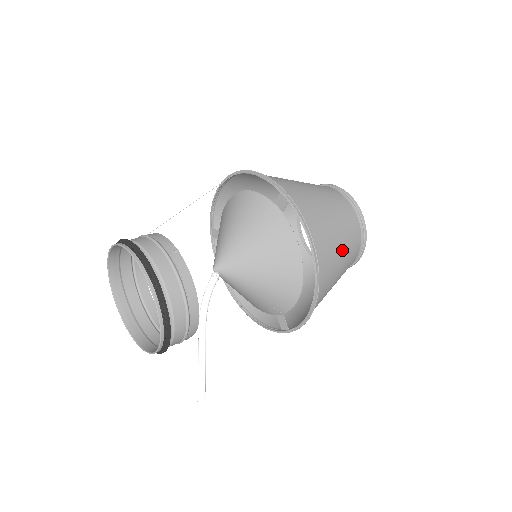
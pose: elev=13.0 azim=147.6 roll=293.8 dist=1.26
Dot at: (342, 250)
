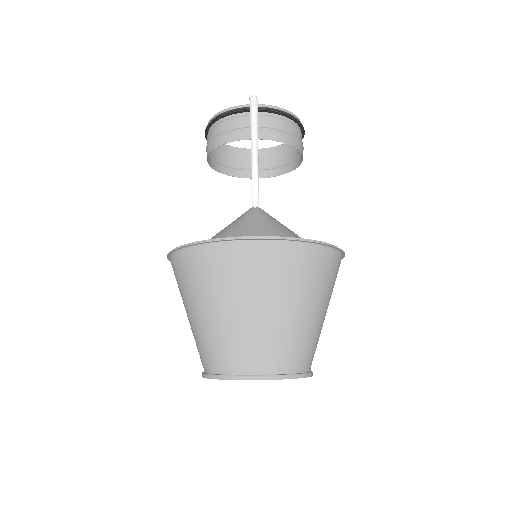
Dot at: (324, 312)
